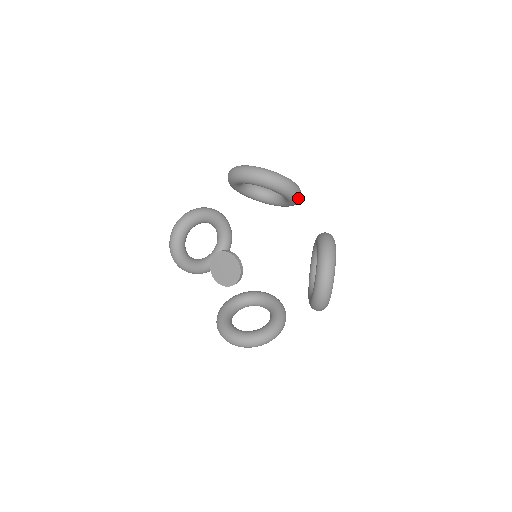
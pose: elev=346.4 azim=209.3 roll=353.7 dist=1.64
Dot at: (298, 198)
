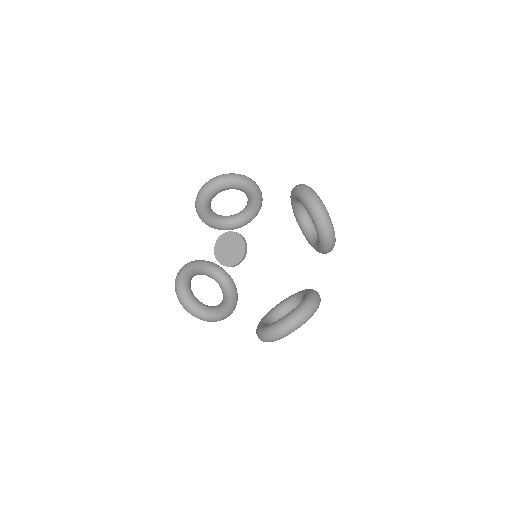
Dot at: (326, 252)
